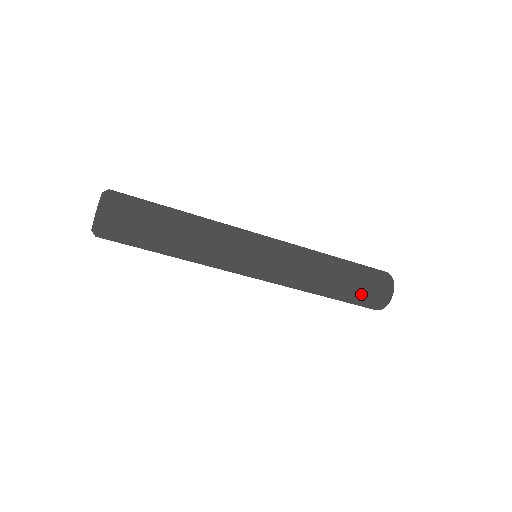
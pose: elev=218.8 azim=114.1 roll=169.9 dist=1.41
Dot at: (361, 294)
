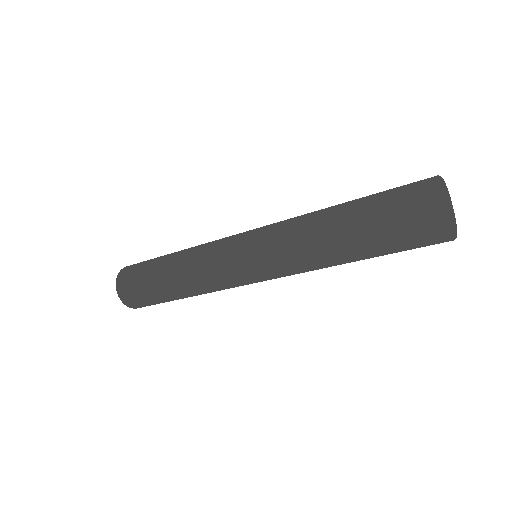
Dot at: (395, 249)
